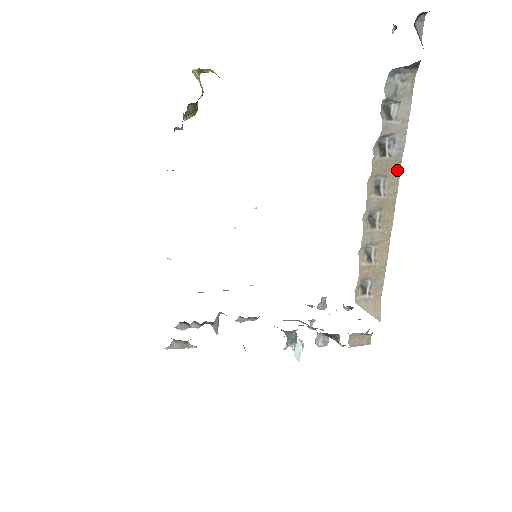
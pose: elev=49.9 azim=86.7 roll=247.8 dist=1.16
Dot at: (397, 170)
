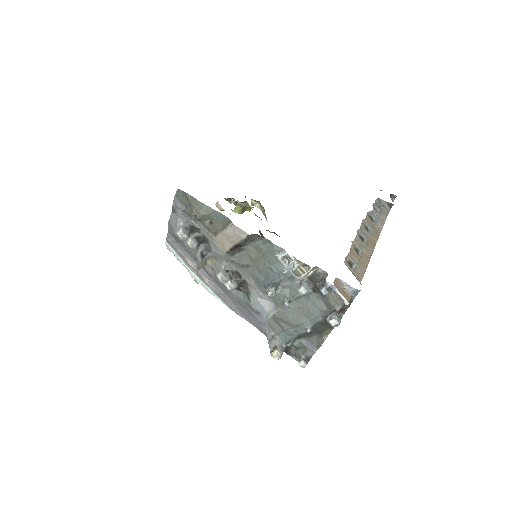
Dot at: (378, 233)
